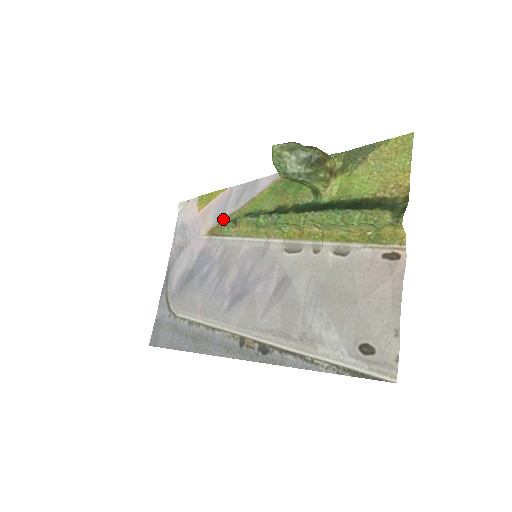
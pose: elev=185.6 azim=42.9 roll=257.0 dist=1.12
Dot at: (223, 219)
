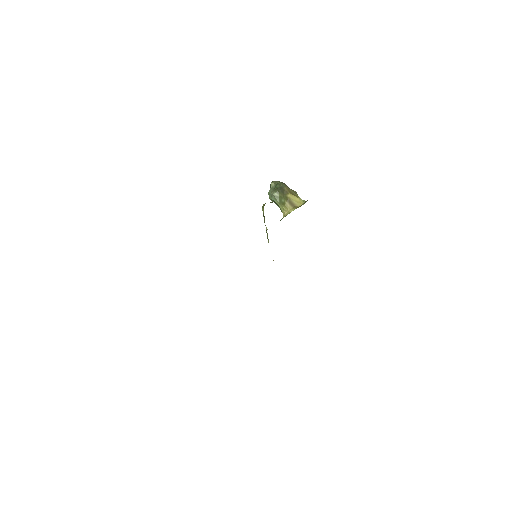
Dot at: occluded
